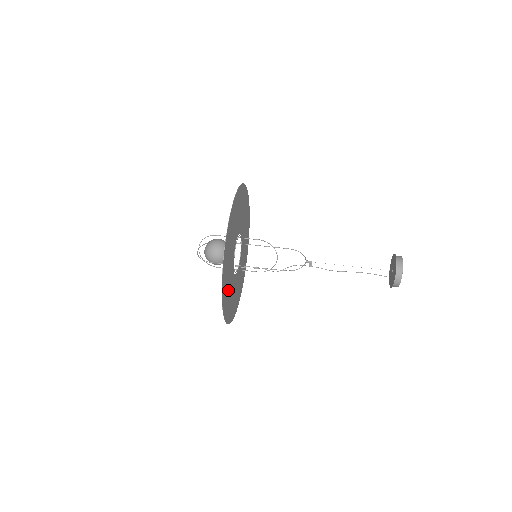
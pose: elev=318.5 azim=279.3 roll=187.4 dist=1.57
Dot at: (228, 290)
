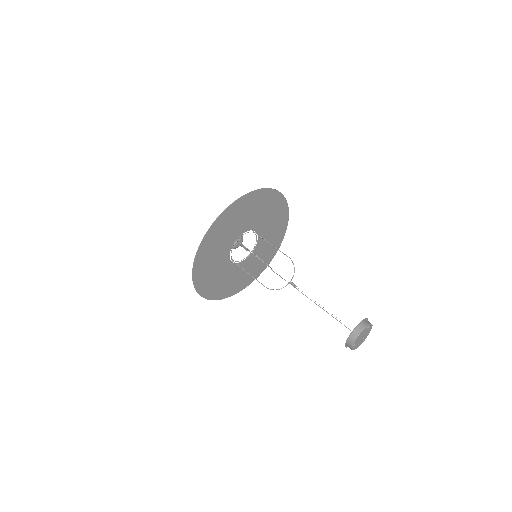
Dot at: (223, 282)
